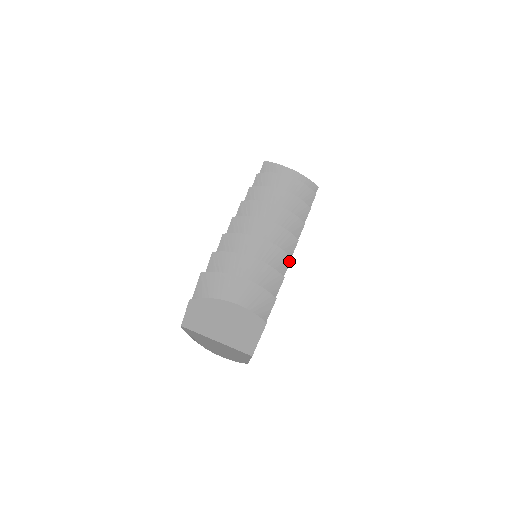
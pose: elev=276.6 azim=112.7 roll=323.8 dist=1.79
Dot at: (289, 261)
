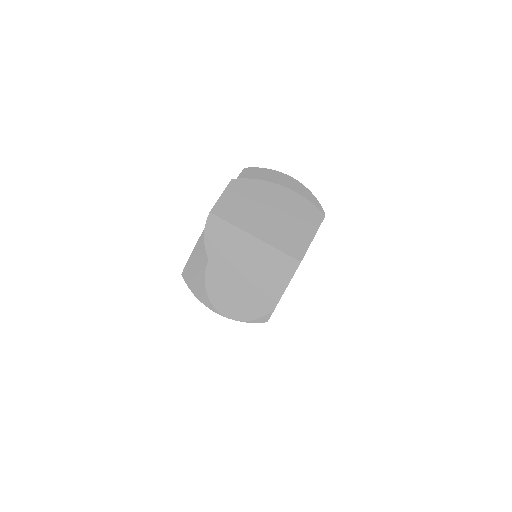
Dot at: occluded
